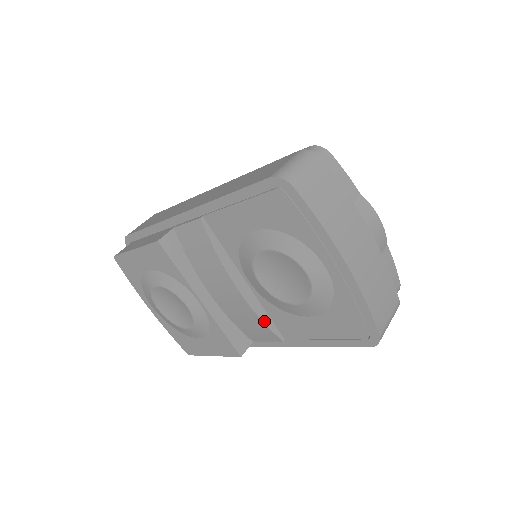
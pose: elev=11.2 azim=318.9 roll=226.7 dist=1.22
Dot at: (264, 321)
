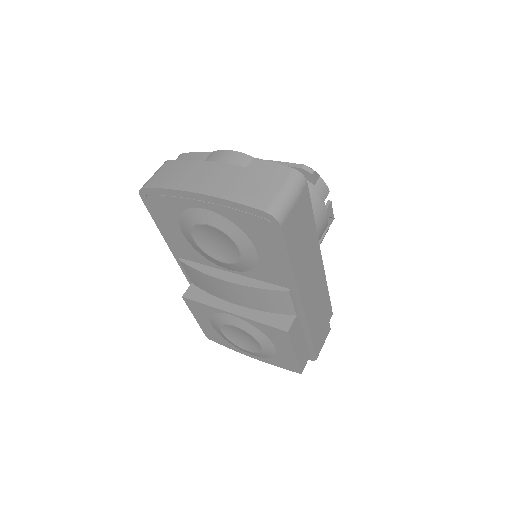
Dot at: (261, 287)
